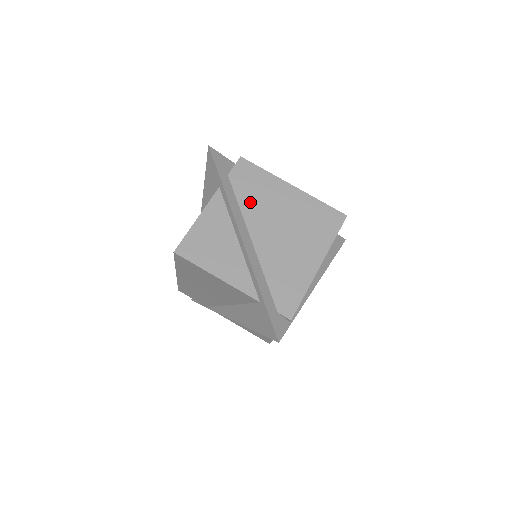
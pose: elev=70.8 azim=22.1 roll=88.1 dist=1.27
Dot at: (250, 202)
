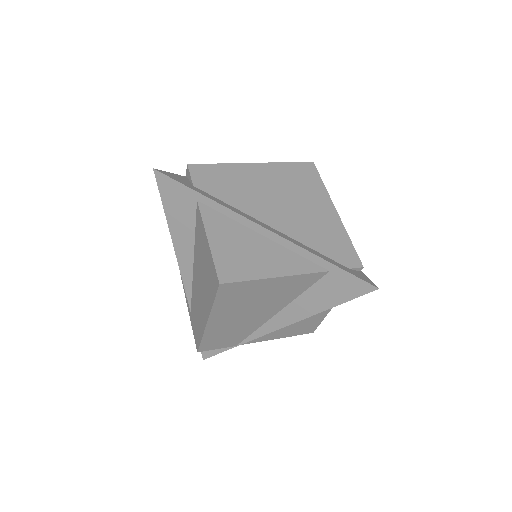
Dot at: (236, 197)
